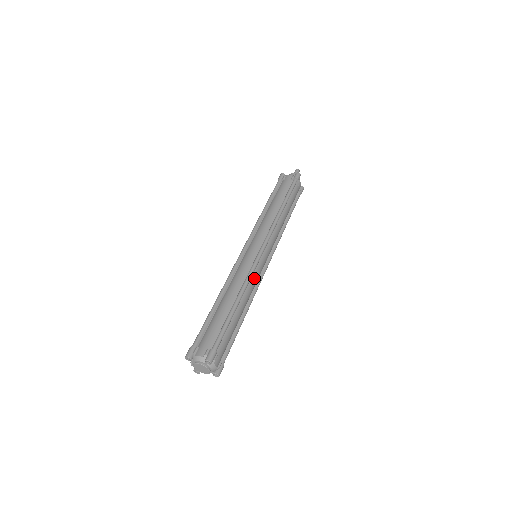
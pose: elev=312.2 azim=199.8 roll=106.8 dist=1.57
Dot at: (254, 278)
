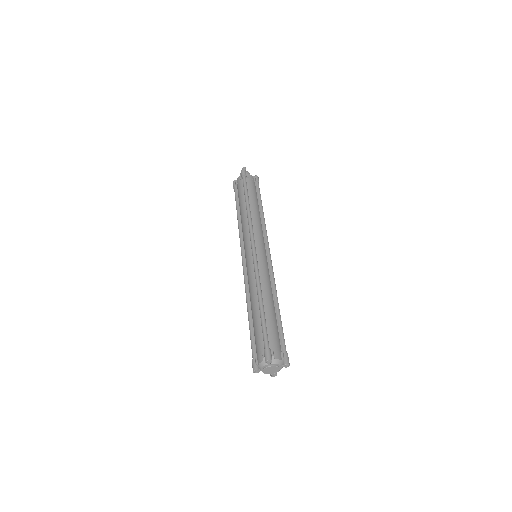
Dot at: (263, 273)
